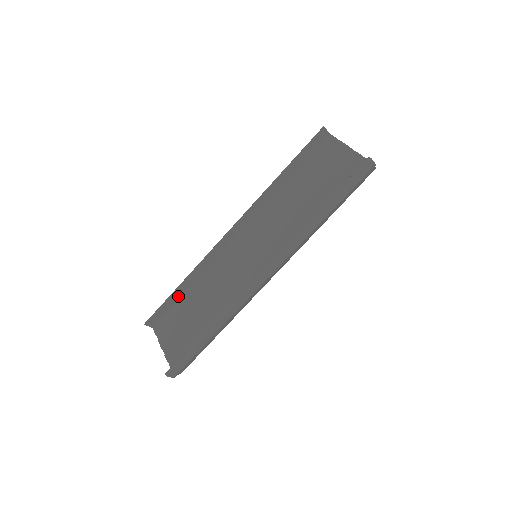
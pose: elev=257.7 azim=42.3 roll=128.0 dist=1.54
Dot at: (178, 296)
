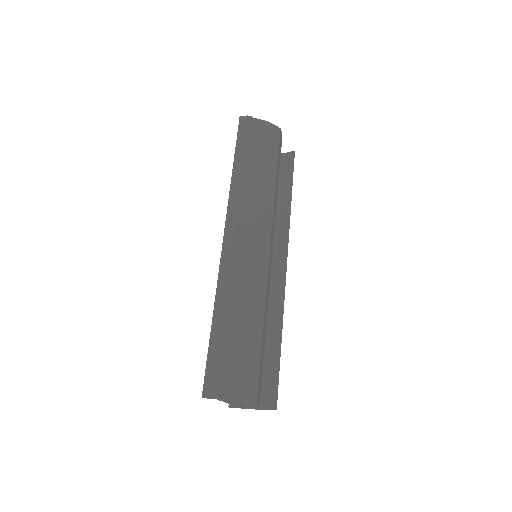
Dot at: occluded
